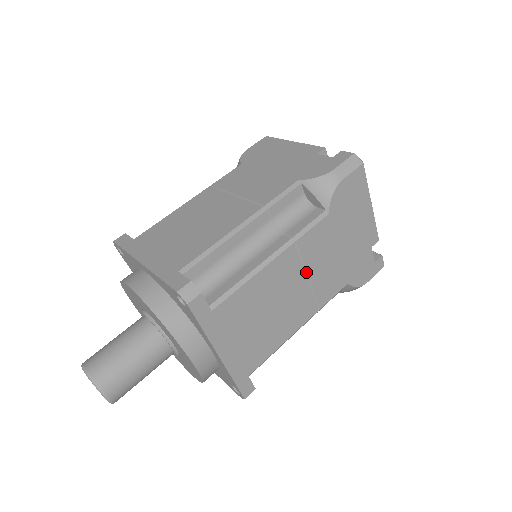
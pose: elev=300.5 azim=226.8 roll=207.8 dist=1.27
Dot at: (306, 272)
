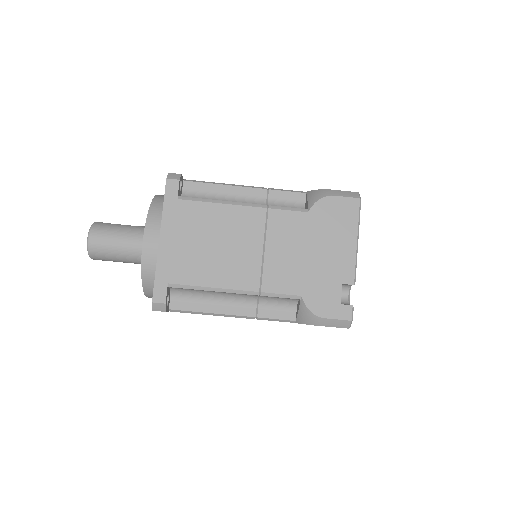
Dot at: occluded
